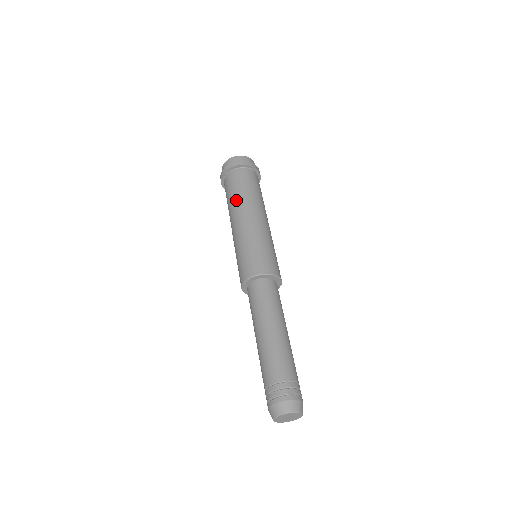
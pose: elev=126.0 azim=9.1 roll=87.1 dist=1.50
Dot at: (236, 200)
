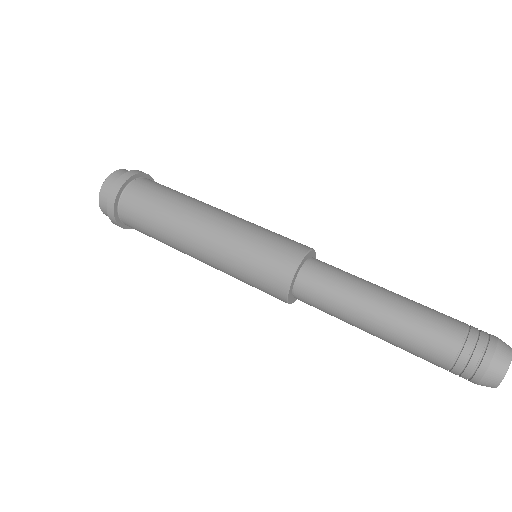
Dot at: (184, 198)
